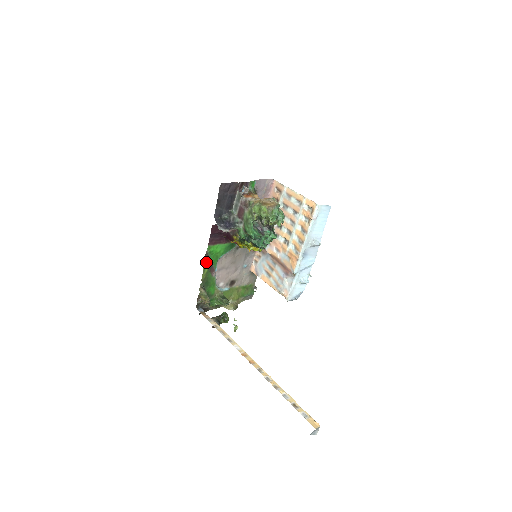
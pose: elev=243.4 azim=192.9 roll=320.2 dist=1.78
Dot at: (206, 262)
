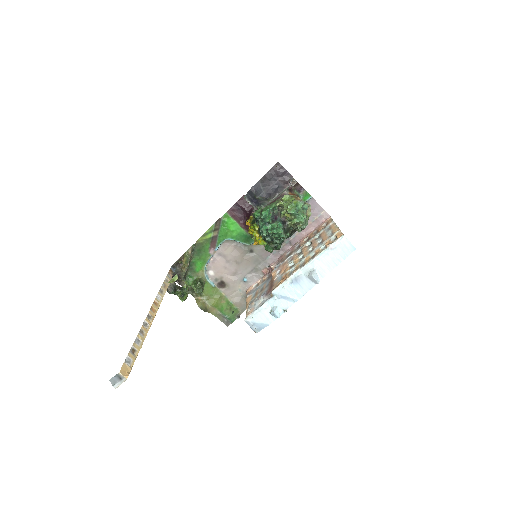
Dot at: (214, 229)
